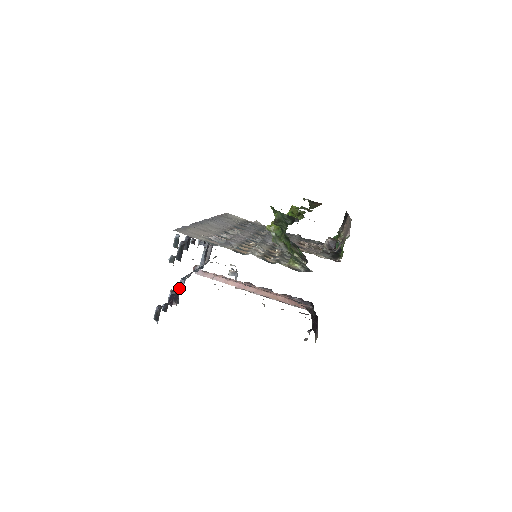
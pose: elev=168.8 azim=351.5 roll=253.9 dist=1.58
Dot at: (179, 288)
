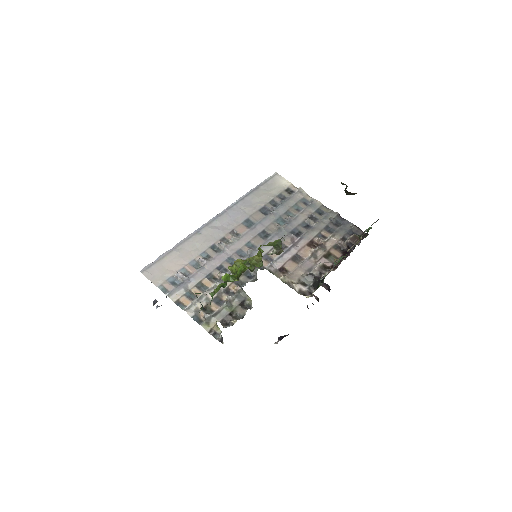
Dot at: occluded
